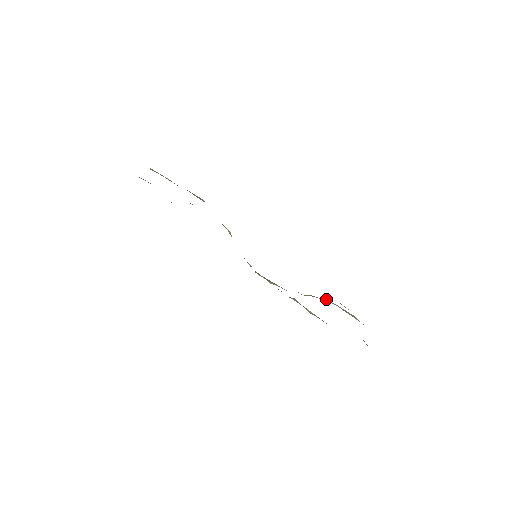
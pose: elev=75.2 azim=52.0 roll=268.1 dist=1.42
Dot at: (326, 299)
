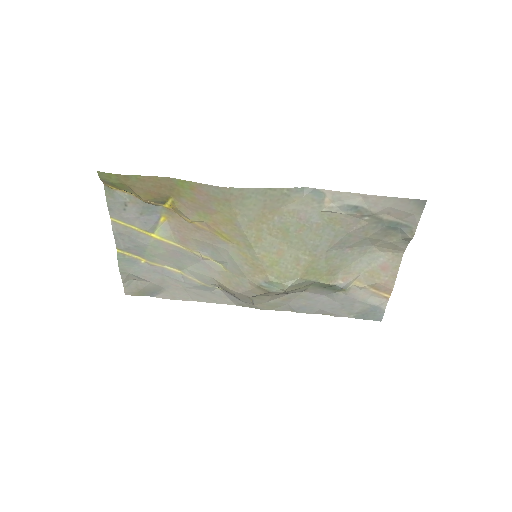
Dot at: (352, 284)
